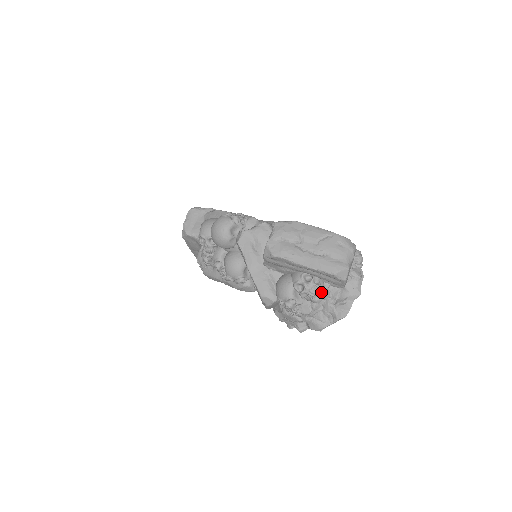
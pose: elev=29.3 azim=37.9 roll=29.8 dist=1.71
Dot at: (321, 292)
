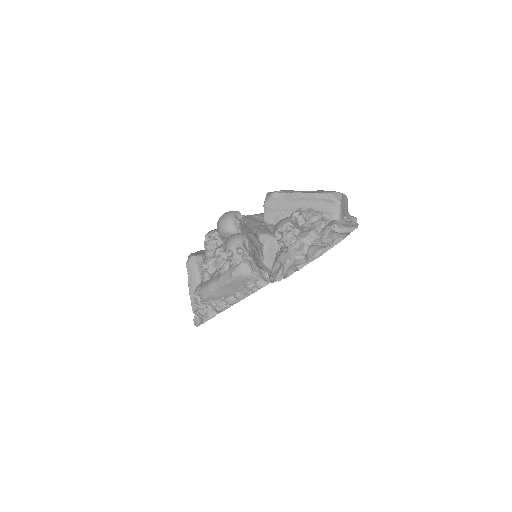
Dot at: (317, 212)
